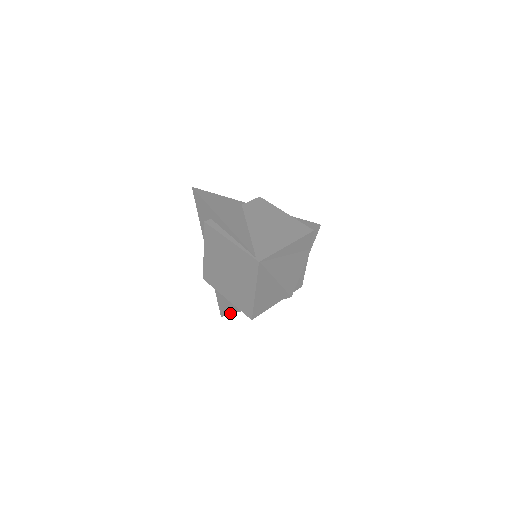
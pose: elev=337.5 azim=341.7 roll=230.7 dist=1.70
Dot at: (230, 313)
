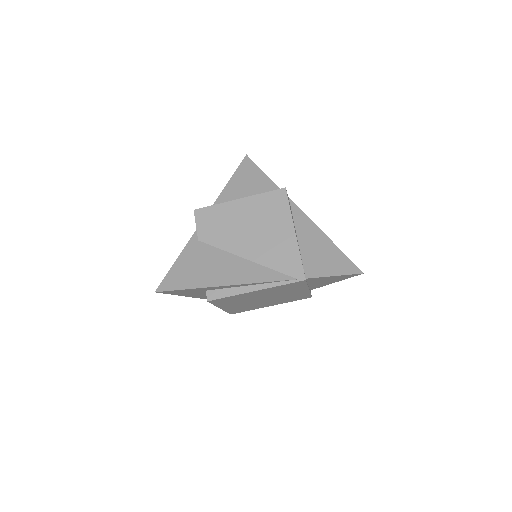
Dot at: occluded
